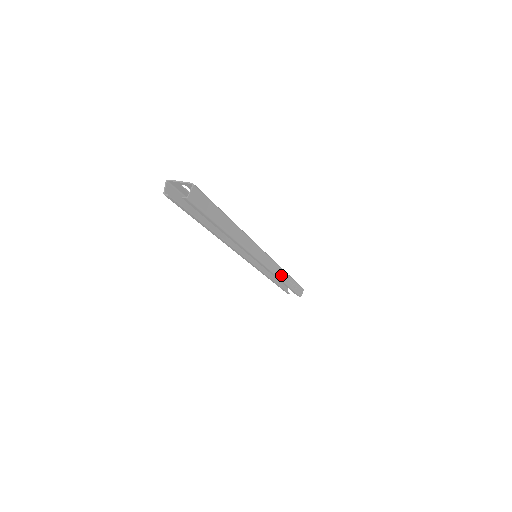
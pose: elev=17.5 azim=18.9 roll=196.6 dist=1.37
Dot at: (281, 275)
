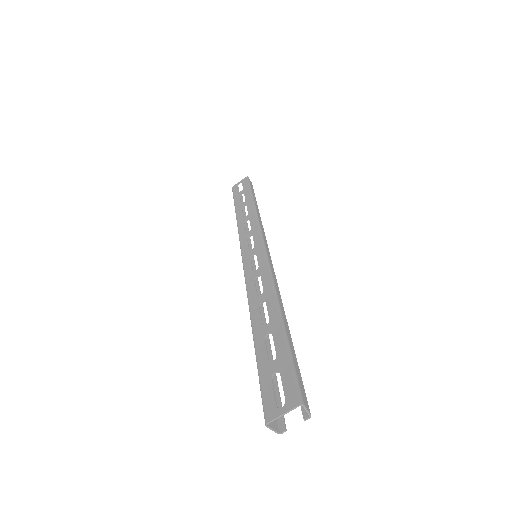
Dot at: (260, 219)
